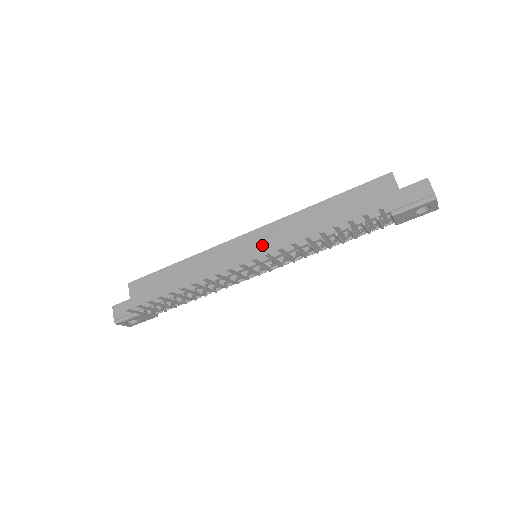
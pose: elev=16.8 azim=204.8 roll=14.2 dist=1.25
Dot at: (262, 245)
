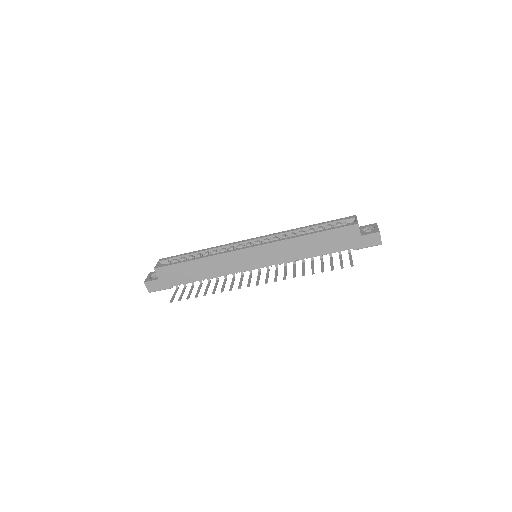
Dot at: (264, 257)
